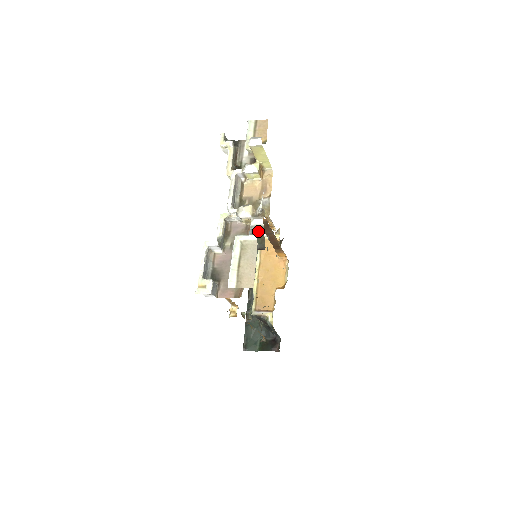
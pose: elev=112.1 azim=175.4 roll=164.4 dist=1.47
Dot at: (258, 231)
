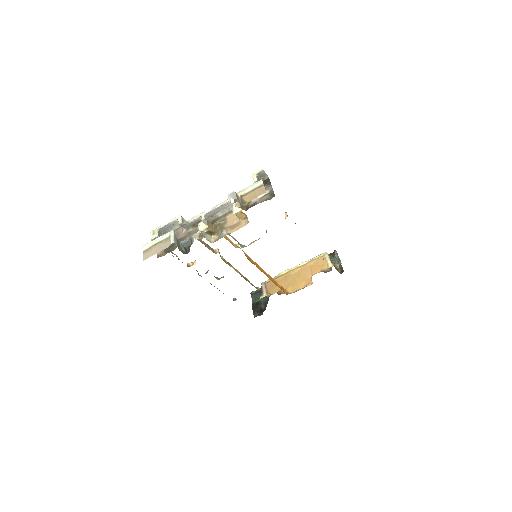
Dot at: (191, 242)
